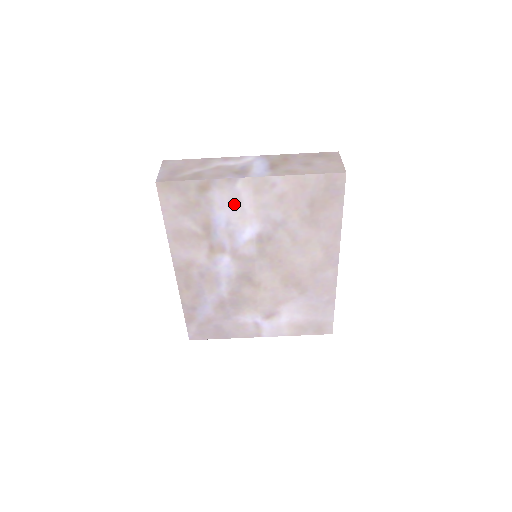
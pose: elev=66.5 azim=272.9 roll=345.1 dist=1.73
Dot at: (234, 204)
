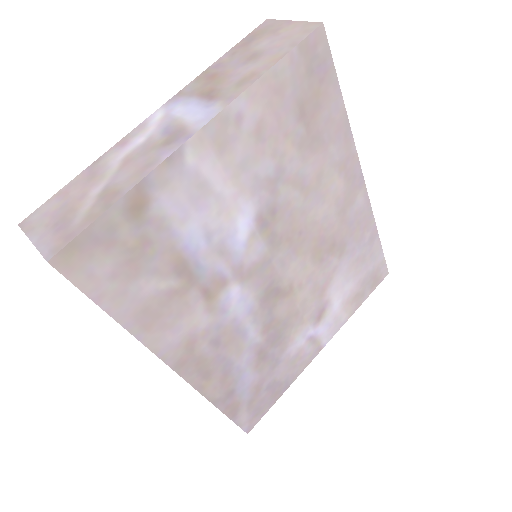
Dot at: (199, 197)
